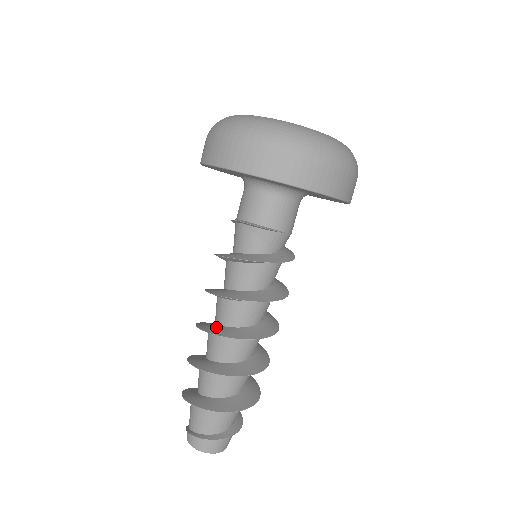
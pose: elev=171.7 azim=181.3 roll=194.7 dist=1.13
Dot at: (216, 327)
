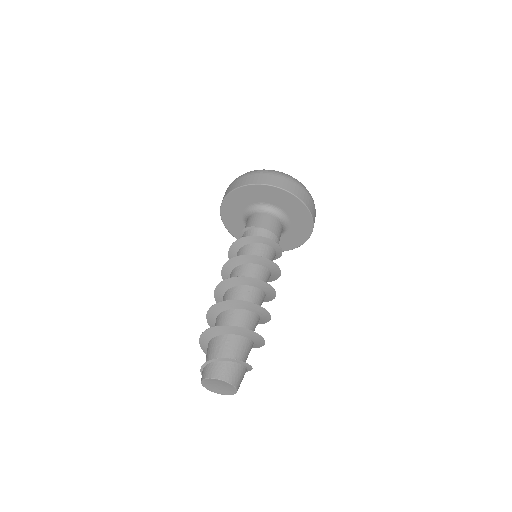
Dot at: occluded
